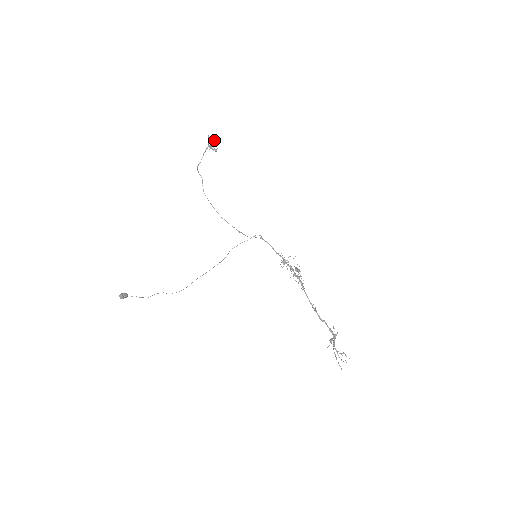
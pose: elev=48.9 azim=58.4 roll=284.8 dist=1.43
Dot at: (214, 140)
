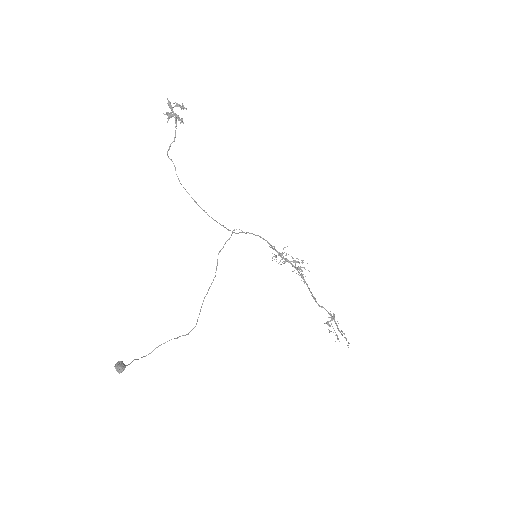
Dot at: (183, 107)
